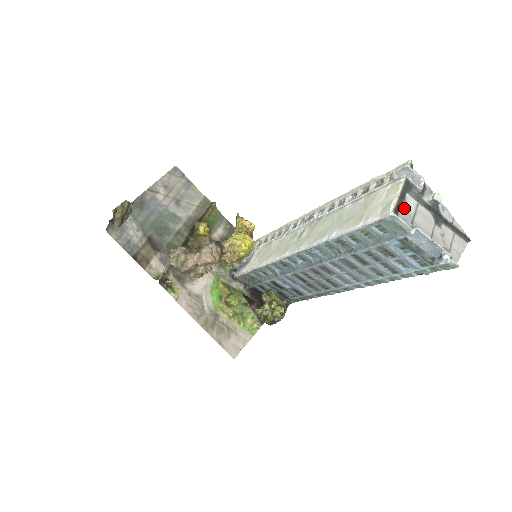
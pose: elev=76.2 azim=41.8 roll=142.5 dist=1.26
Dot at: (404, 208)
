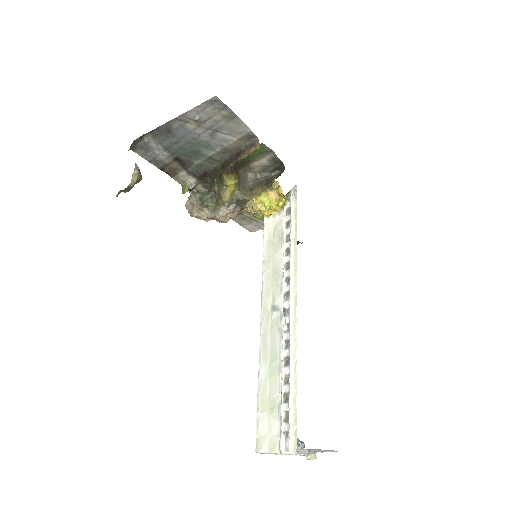
Dot at: occluded
